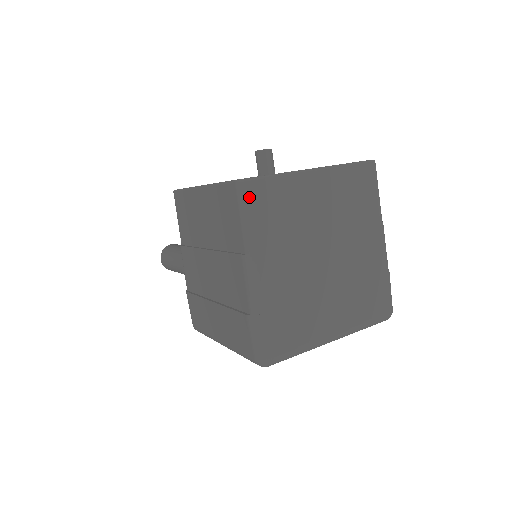
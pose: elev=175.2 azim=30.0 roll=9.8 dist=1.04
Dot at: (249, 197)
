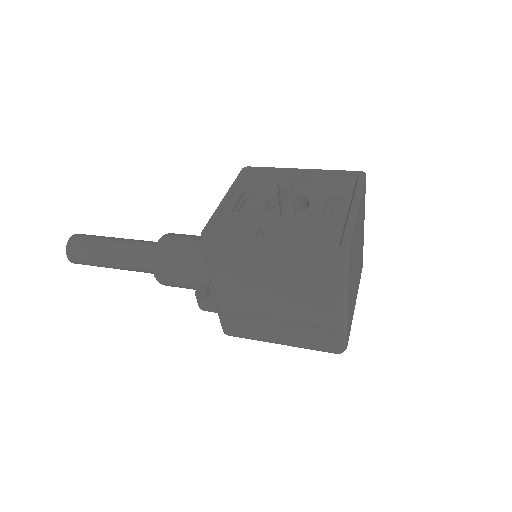
Dot at: (349, 257)
